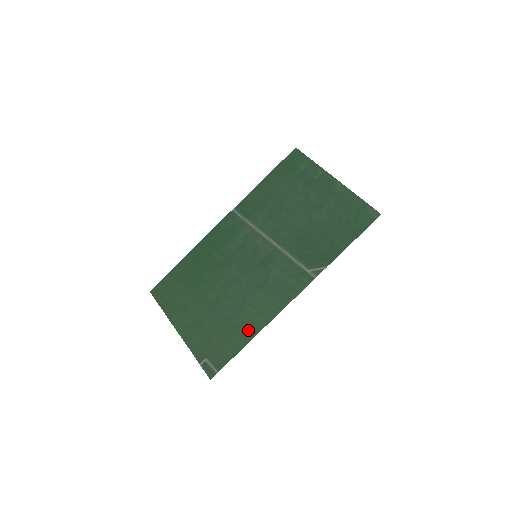
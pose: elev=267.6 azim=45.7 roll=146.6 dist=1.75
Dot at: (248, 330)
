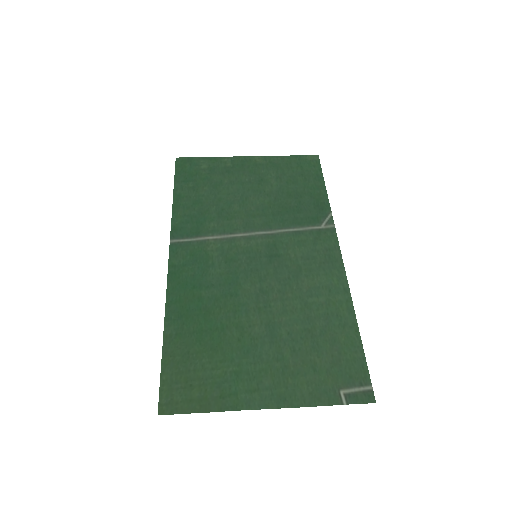
Dot at: (341, 317)
